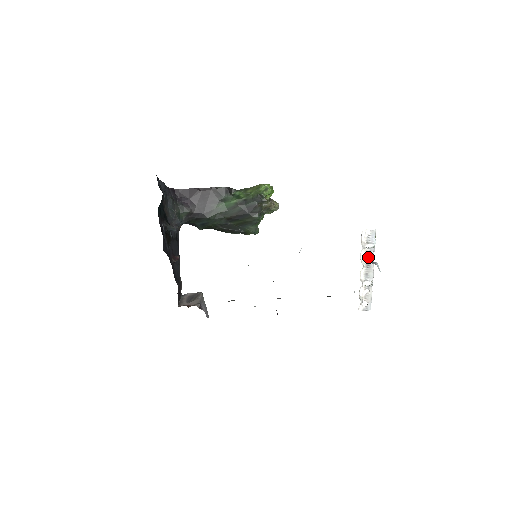
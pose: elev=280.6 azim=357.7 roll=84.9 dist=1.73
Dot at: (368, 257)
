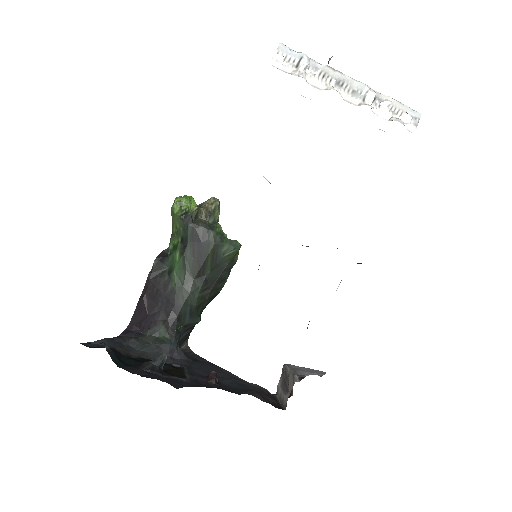
Dot at: (323, 77)
